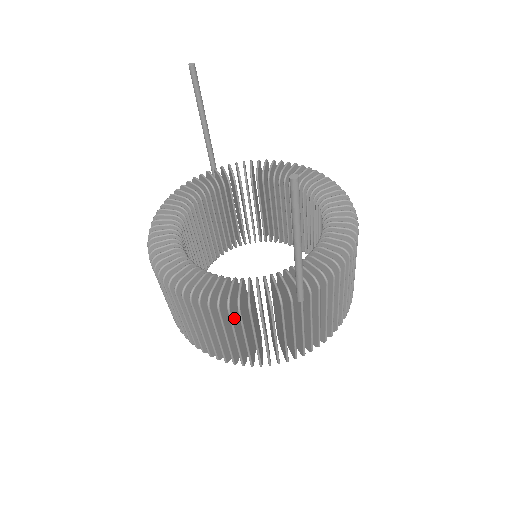
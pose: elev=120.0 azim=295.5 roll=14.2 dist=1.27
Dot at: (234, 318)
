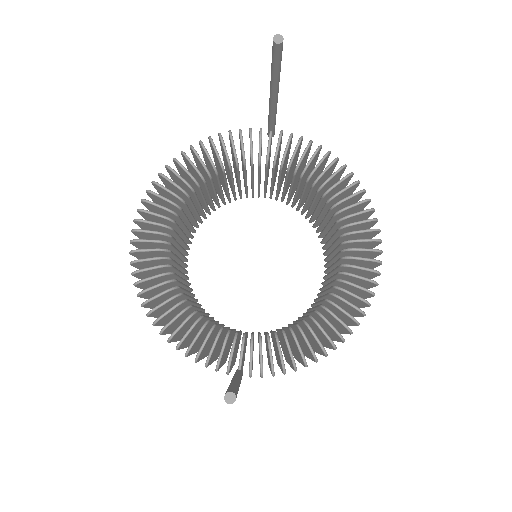
Dot at: (178, 337)
